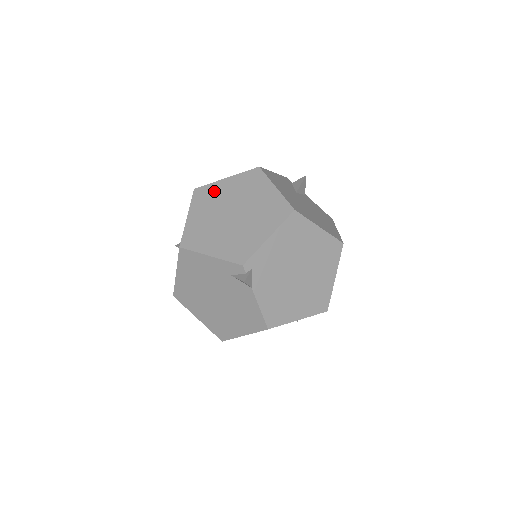
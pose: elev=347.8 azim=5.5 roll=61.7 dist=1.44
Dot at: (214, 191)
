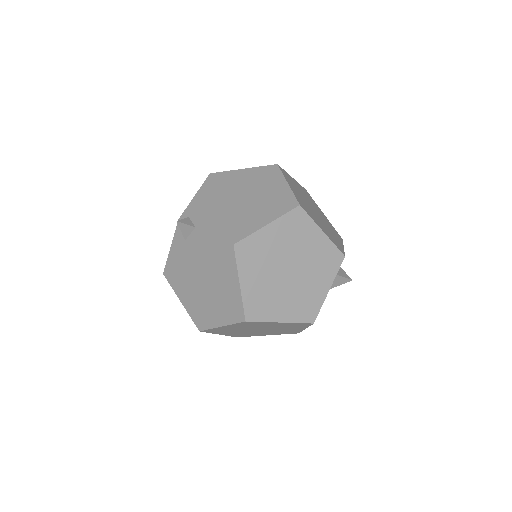
Dot at: occluded
